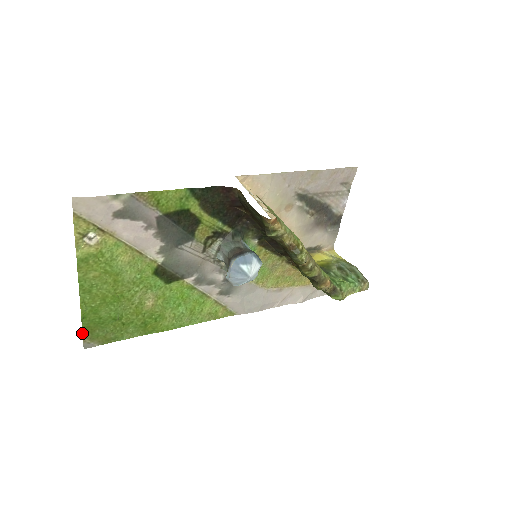
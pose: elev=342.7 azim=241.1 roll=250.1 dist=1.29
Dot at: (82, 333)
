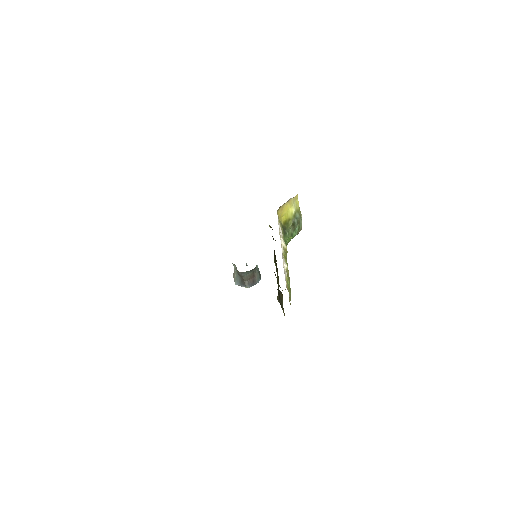
Dot at: occluded
